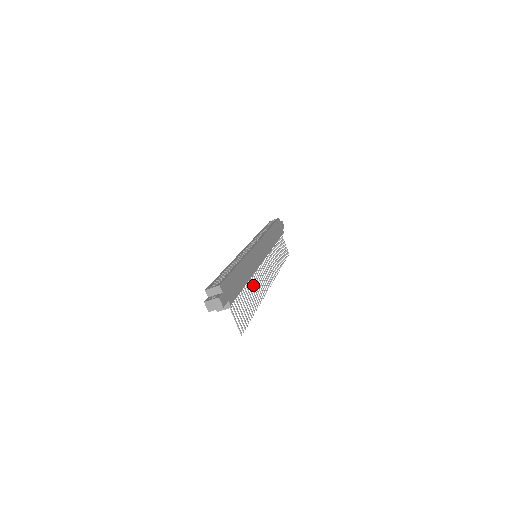
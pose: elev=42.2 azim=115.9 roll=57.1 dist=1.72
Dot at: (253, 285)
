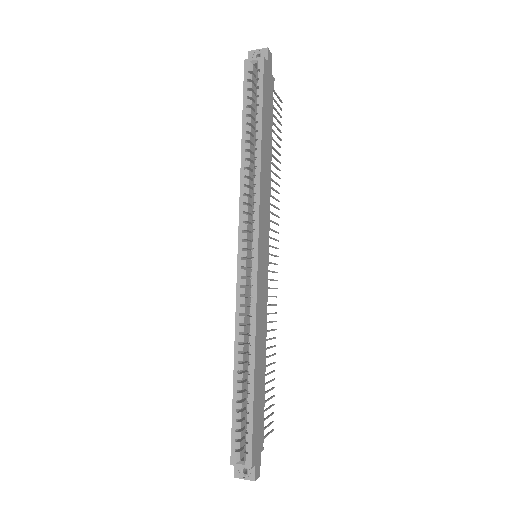
Dot at: occluded
